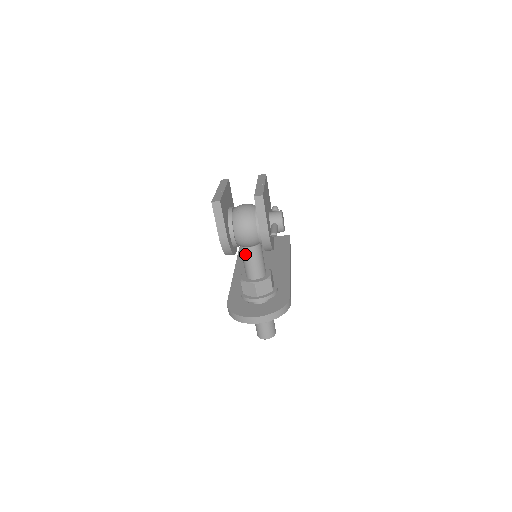
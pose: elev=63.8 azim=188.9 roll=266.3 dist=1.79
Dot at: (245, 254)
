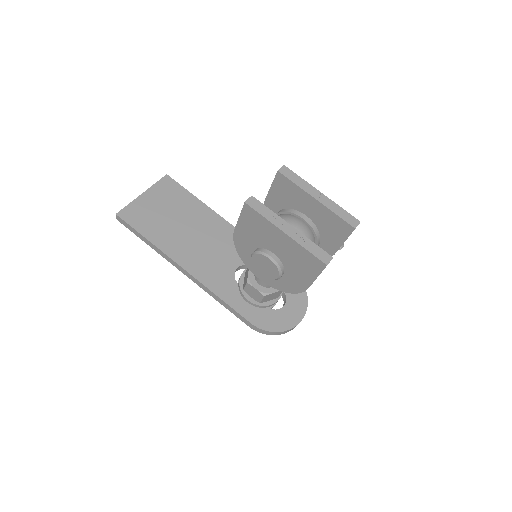
Dot at: occluded
